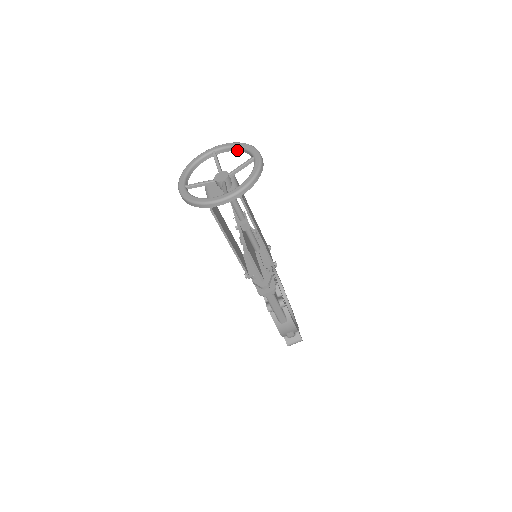
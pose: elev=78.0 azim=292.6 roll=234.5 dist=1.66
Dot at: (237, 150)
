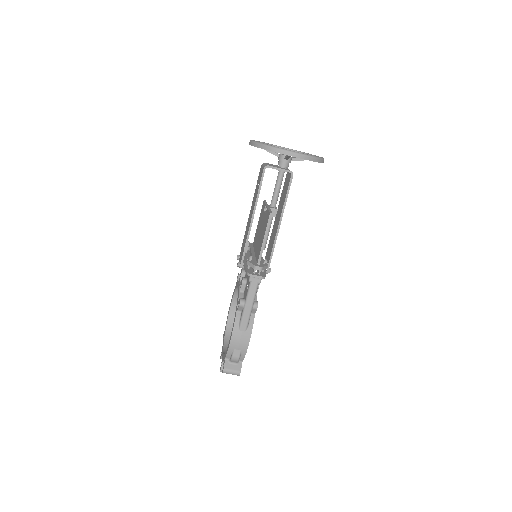
Dot at: occluded
